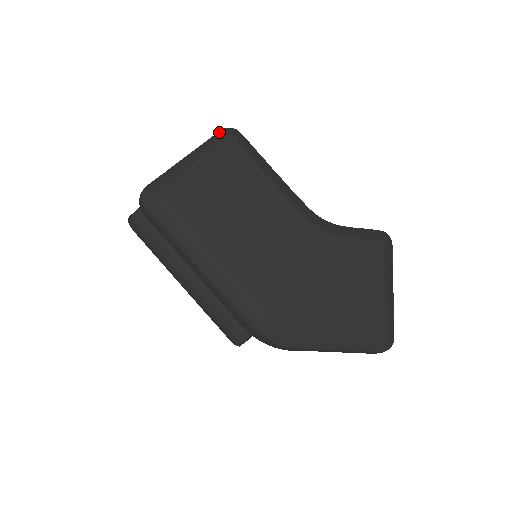
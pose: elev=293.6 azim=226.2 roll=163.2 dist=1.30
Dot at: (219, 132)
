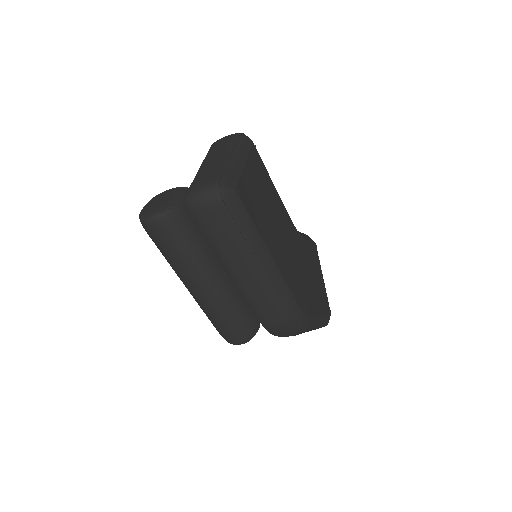
Dot at: (240, 135)
